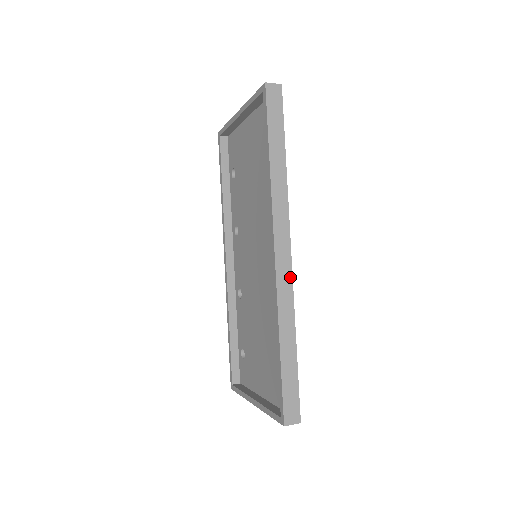
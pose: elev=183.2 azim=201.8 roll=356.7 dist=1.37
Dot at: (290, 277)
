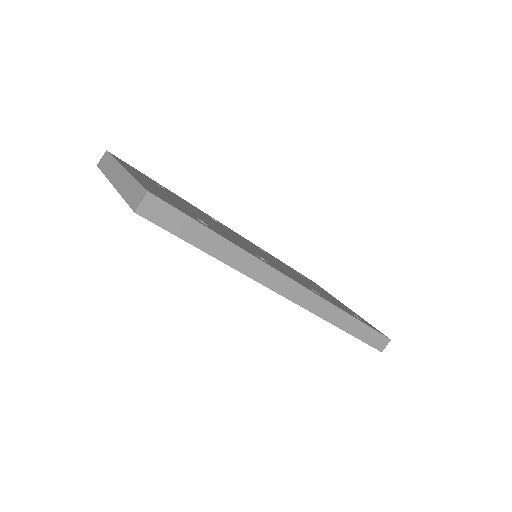
Dot at: (313, 296)
